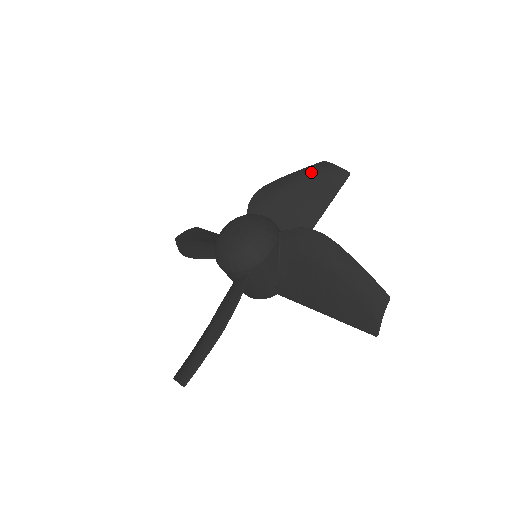
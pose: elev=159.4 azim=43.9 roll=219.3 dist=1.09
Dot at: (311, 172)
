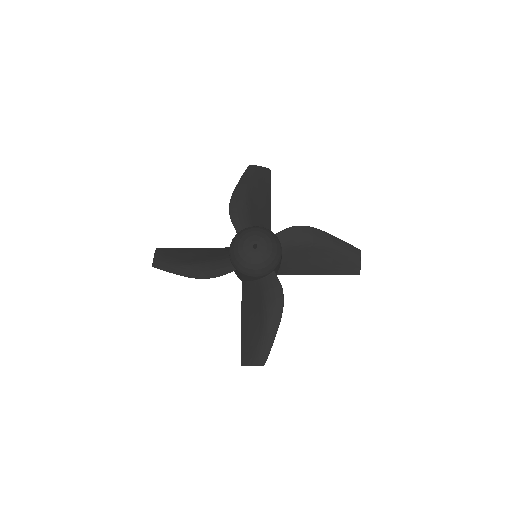
Dot at: (251, 178)
